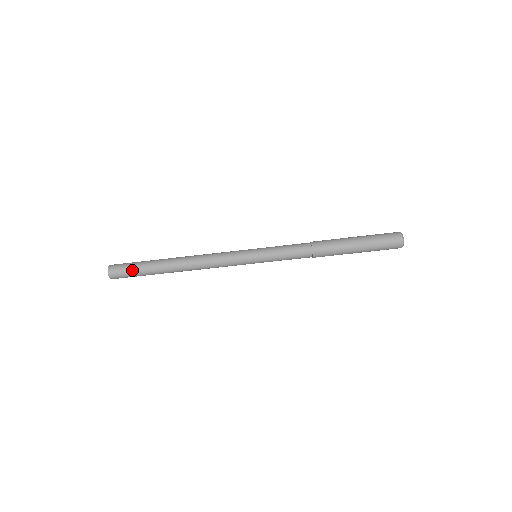
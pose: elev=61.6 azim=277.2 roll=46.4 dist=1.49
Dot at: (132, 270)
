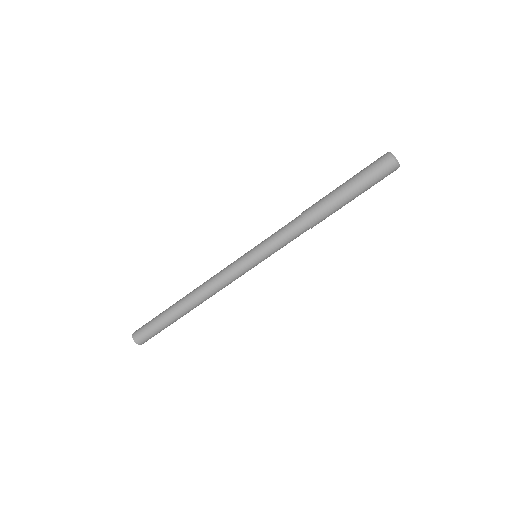
Dot at: (153, 328)
